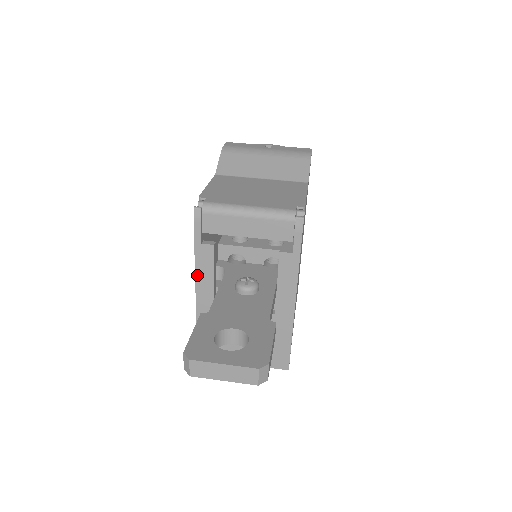
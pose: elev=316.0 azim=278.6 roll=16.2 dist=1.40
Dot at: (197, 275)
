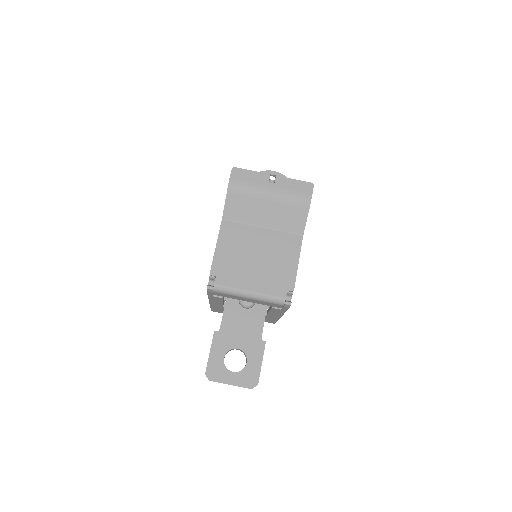
Dot at: (210, 300)
